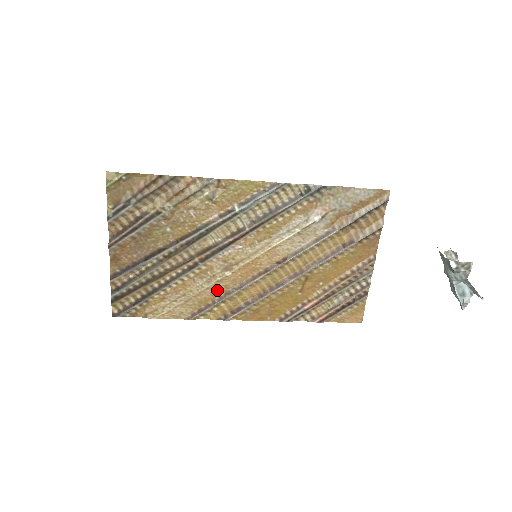
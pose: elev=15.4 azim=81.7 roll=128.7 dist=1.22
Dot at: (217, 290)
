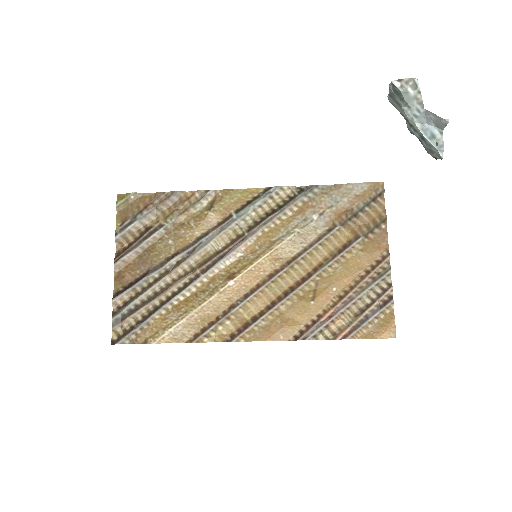
Dot at: (221, 304)
